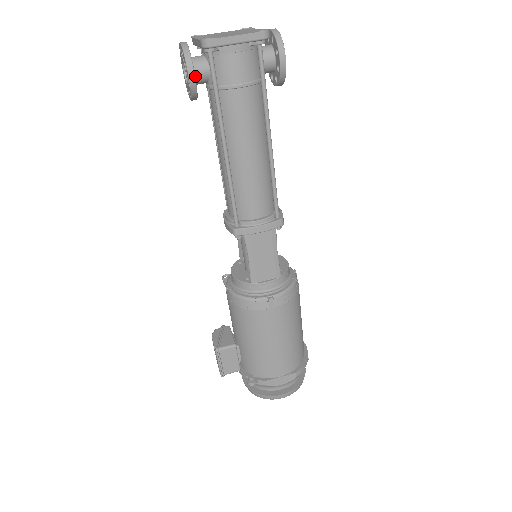
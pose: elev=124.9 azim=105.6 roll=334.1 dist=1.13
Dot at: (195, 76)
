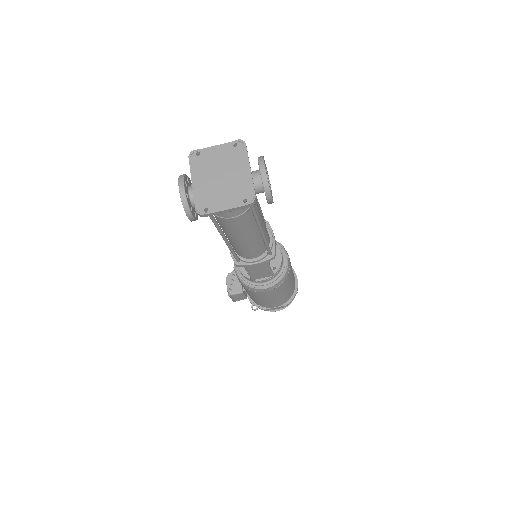
Dot at: occluded
